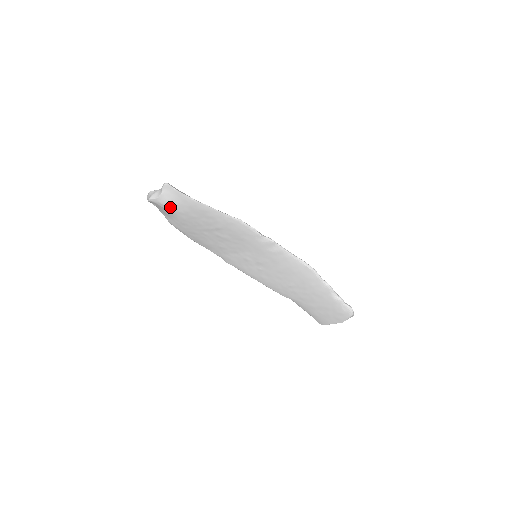
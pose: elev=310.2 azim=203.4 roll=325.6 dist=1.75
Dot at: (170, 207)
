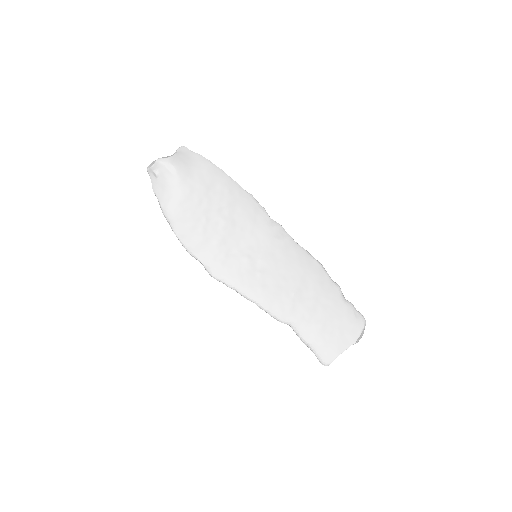
Dot at: (180, 170)
